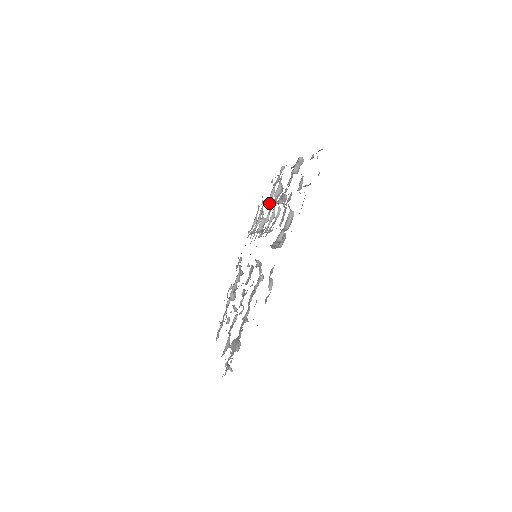
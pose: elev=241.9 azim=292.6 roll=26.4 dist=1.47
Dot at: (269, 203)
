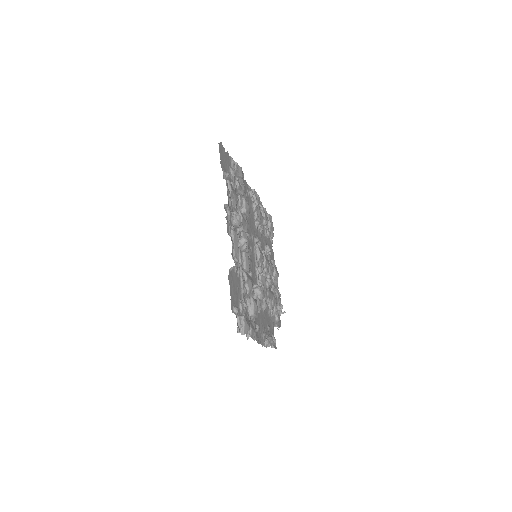
Dot at: (238, 210)
